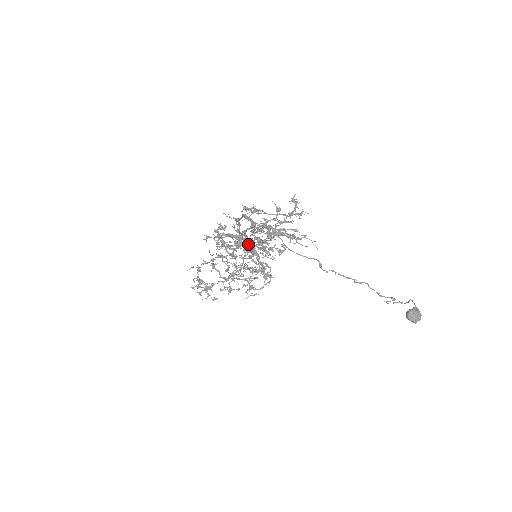
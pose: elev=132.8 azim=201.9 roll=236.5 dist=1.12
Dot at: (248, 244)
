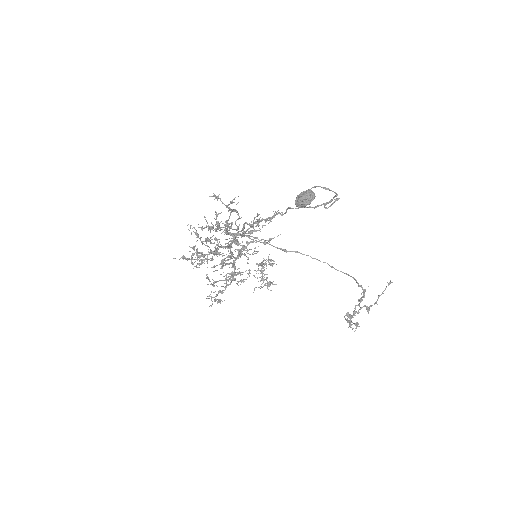
Dot at: occluded
